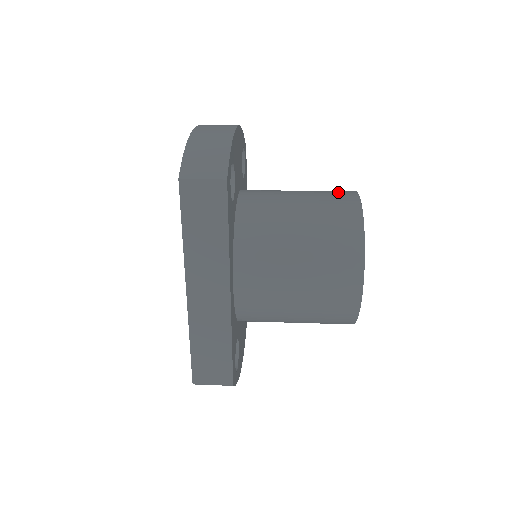
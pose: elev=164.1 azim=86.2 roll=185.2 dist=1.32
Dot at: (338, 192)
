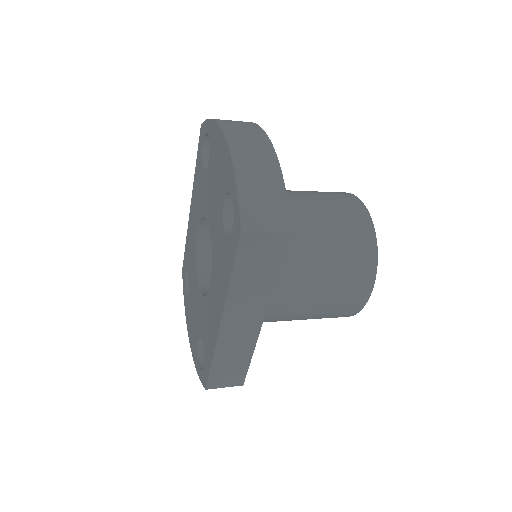
Dot at: (346, 202)
